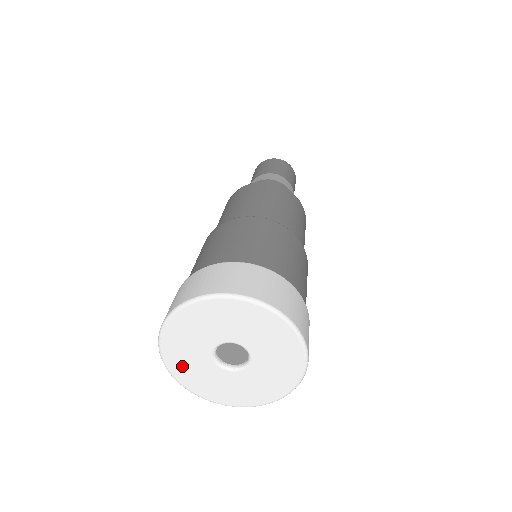
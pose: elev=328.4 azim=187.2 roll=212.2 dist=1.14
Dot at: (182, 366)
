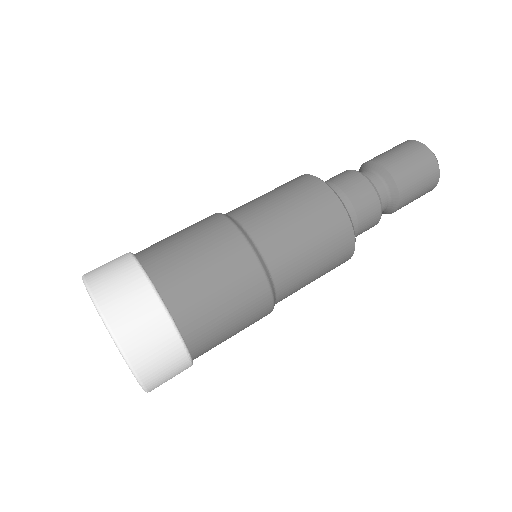
Dot at: occluded
